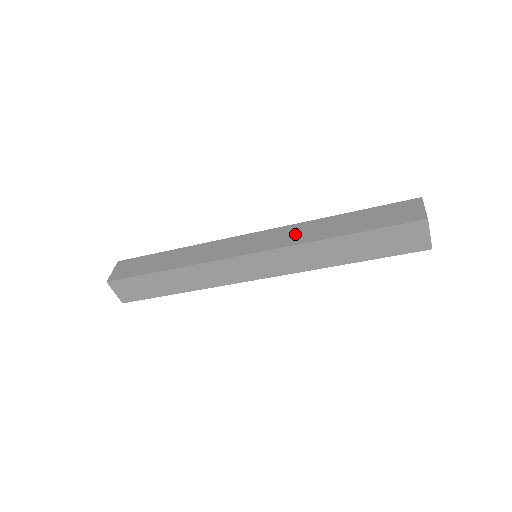
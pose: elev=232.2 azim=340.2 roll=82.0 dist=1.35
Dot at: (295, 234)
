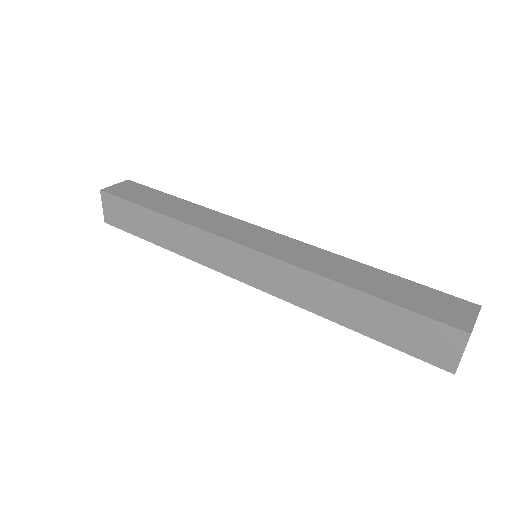
Dot at: (309, 257)
